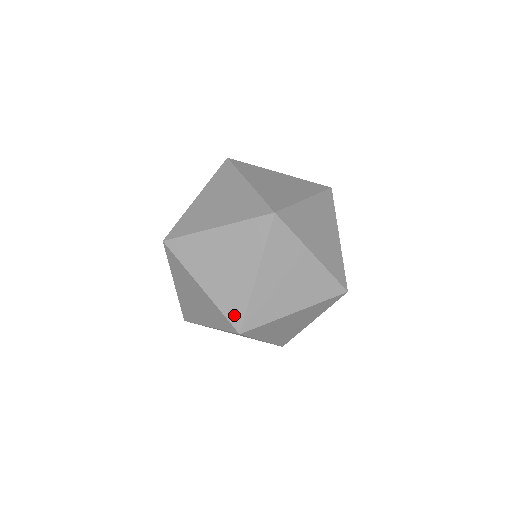
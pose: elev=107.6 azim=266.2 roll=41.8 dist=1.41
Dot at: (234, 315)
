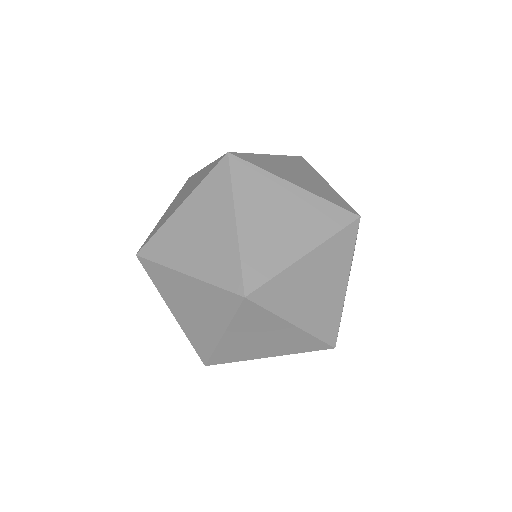
Dot at: occluded
